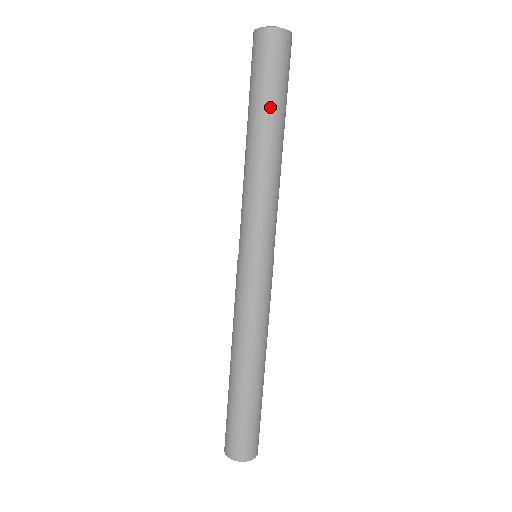
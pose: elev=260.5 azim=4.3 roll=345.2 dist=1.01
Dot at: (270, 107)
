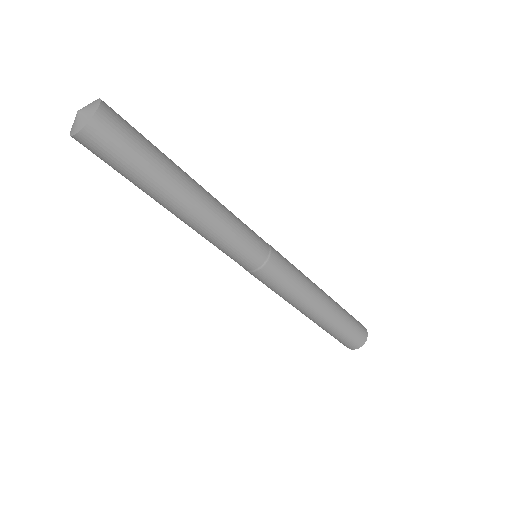
Dot at: (164, 172)
